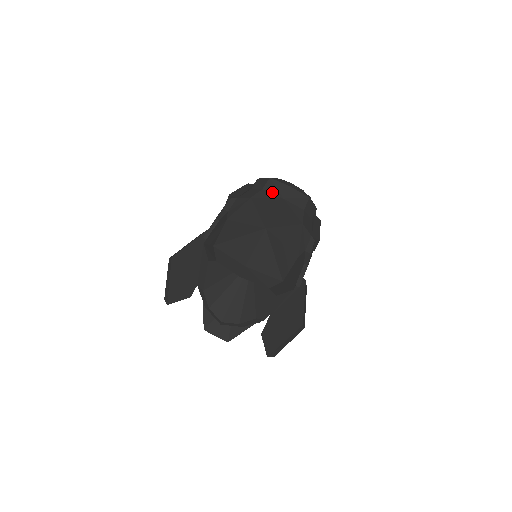
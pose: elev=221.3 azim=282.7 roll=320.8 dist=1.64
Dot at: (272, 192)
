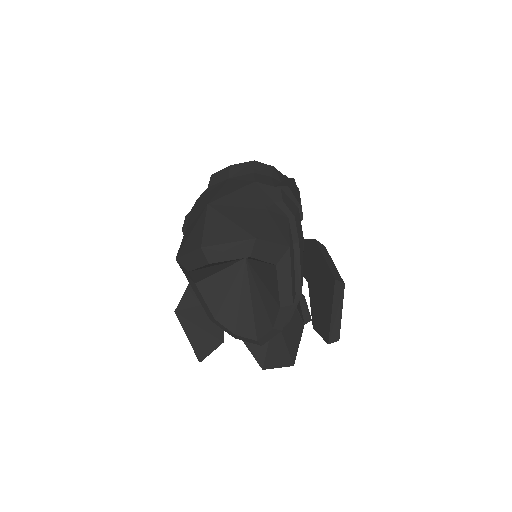
Dot at: (217, 183)
